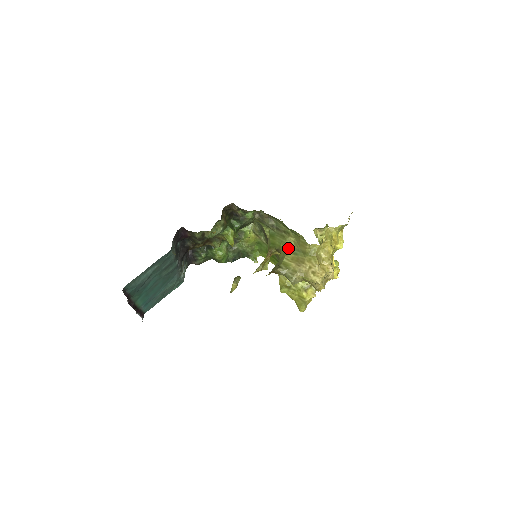
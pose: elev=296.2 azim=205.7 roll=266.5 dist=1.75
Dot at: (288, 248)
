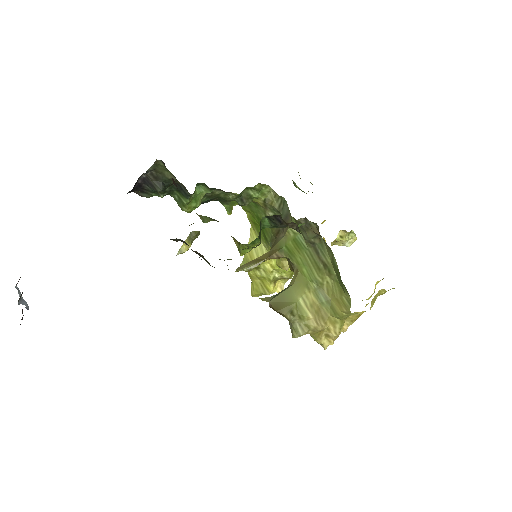
Dot at: (313, 283)
